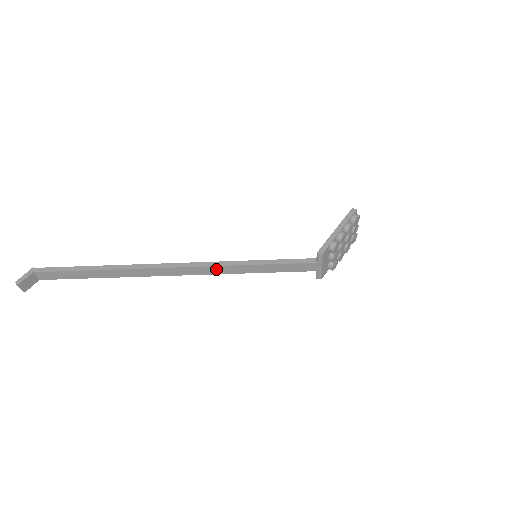
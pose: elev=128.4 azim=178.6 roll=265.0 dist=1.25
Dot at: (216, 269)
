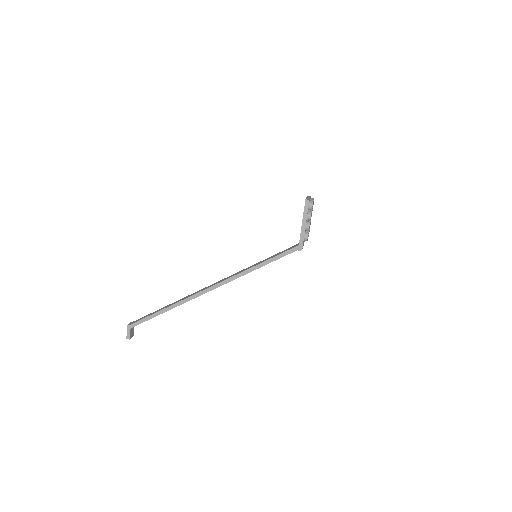
Dot at: occluded
